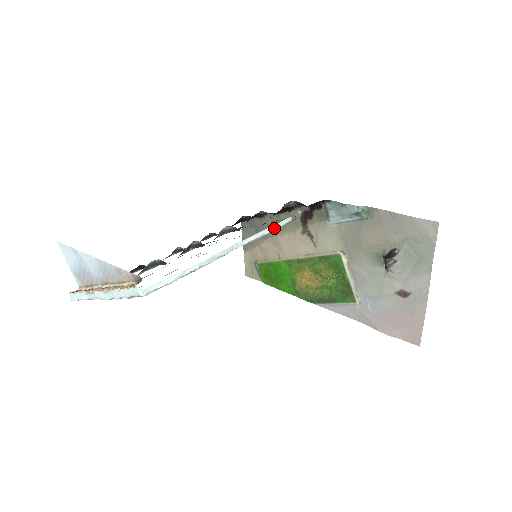
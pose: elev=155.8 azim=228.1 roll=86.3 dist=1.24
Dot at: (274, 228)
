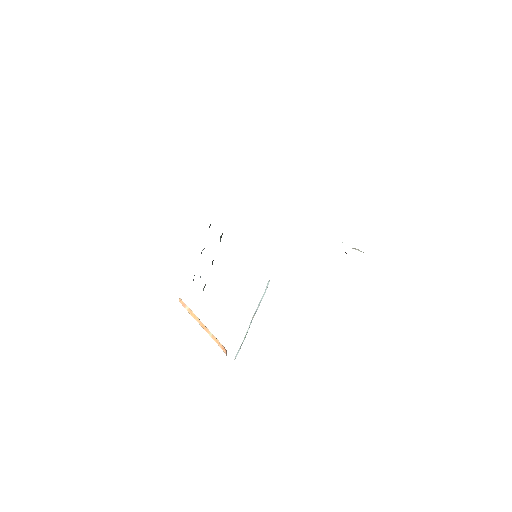
Dot at: (264, 294)
